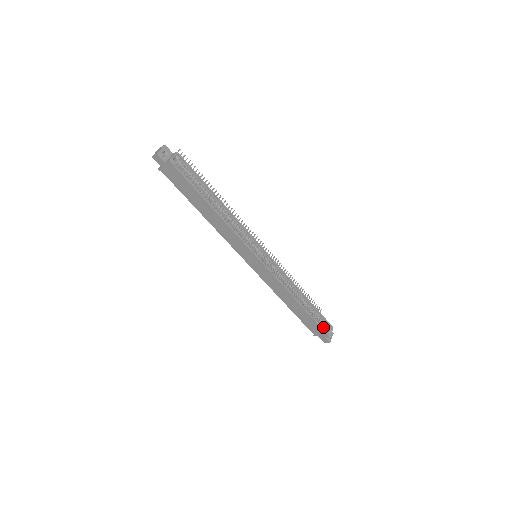
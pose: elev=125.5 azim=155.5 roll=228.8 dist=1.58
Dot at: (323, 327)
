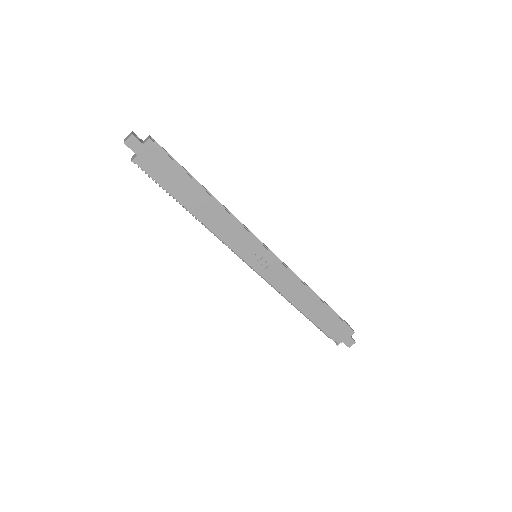
Dot at: occluded
